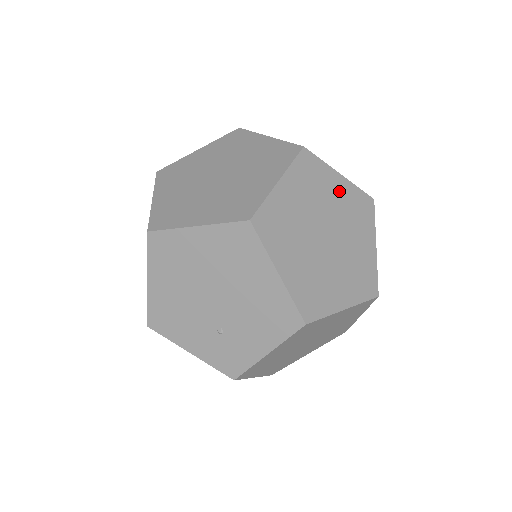
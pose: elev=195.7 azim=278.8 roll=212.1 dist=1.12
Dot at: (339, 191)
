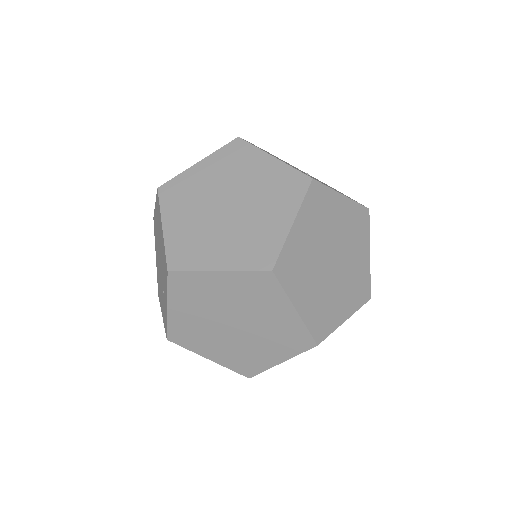
Dot at: occluded
